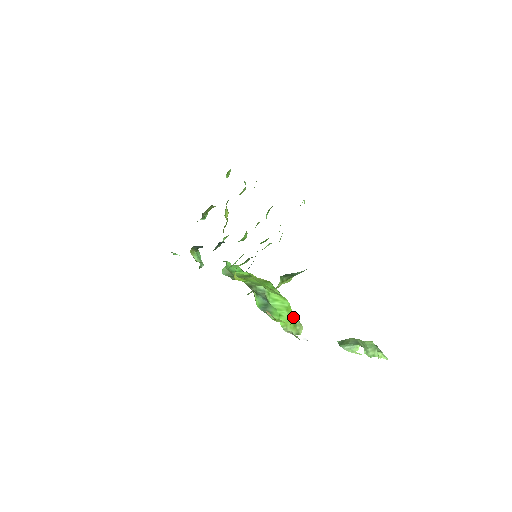
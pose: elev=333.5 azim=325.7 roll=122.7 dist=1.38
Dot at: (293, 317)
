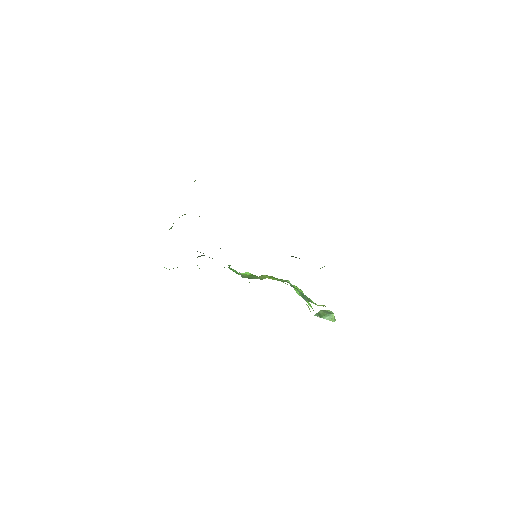
Dot at: occluded
